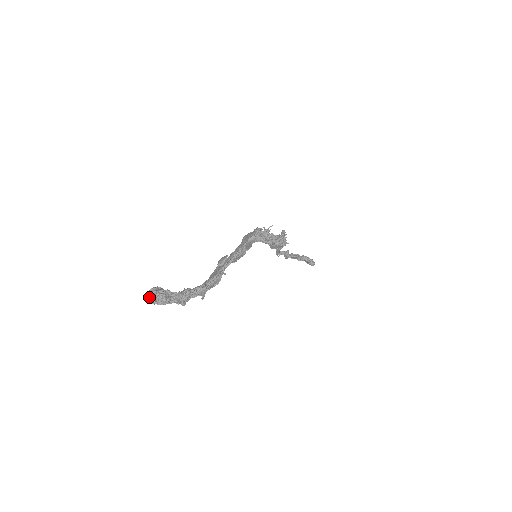
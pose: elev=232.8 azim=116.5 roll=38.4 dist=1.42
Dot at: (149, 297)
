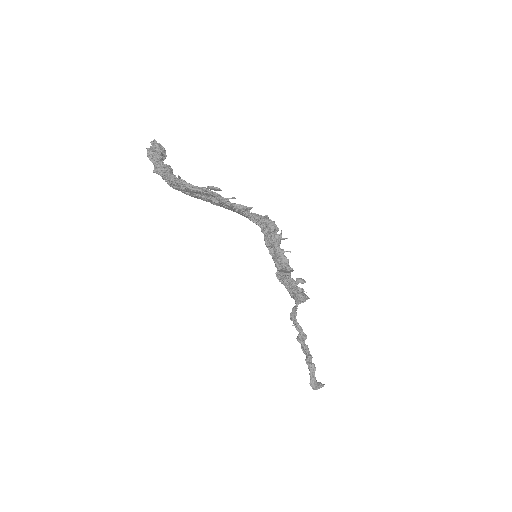
Dot at: occluded
